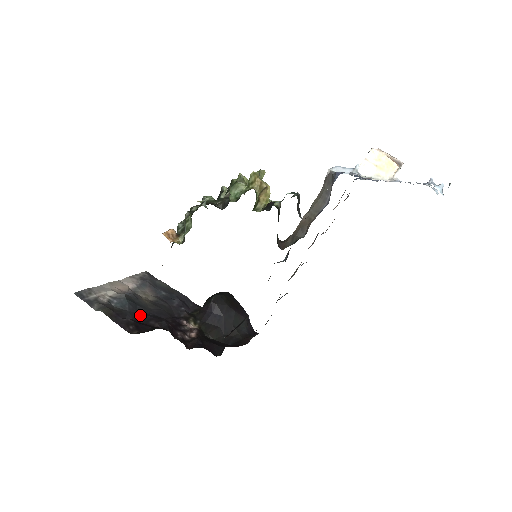
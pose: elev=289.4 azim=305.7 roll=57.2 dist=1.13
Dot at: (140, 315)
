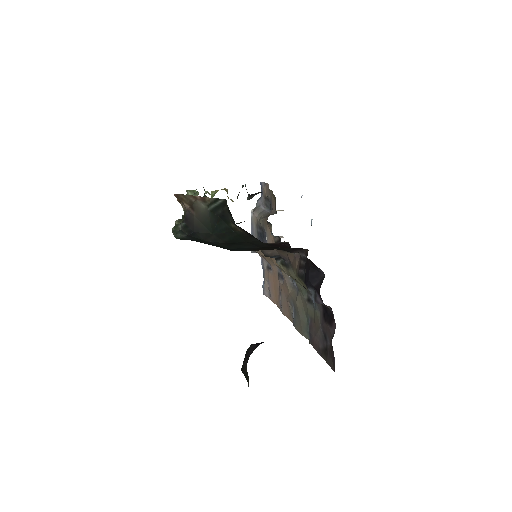
Dot at: occluded
